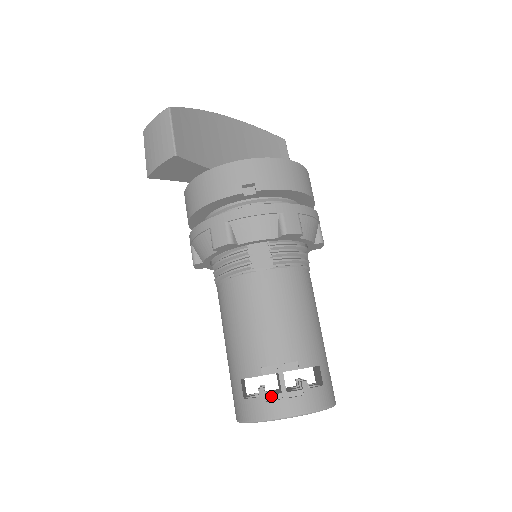
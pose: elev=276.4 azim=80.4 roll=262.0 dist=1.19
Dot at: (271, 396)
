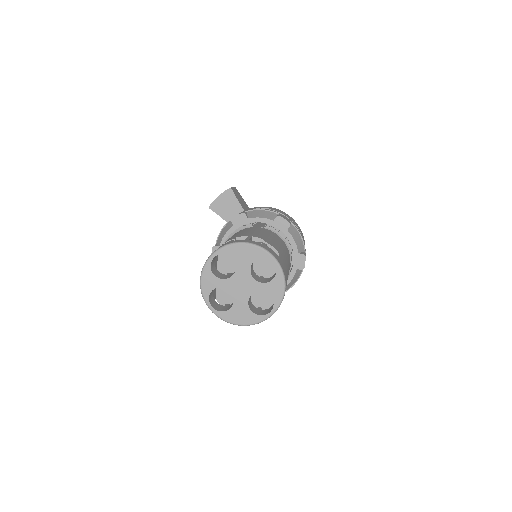
Dot at: occluded
